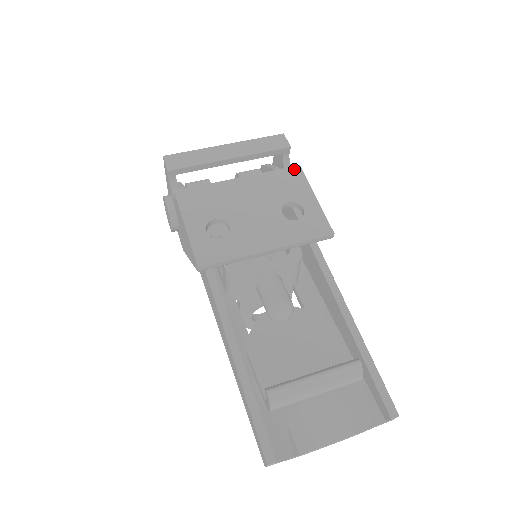
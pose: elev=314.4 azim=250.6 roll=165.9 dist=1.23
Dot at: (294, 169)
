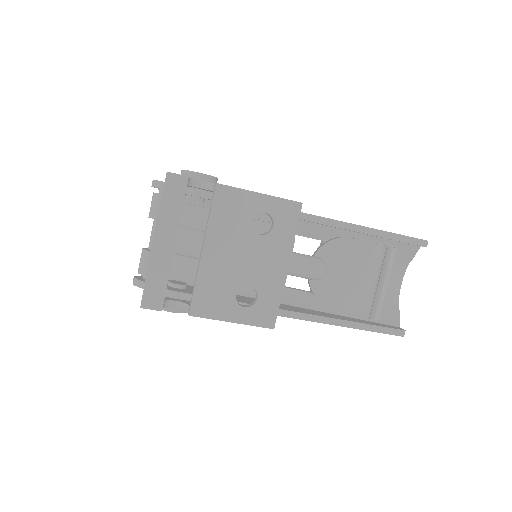
Dot at: (218, 192)
